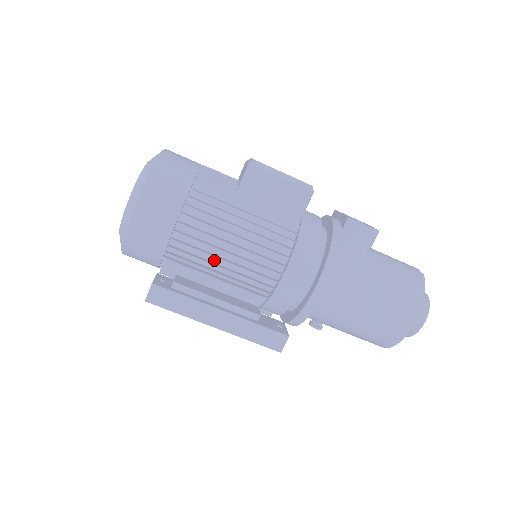
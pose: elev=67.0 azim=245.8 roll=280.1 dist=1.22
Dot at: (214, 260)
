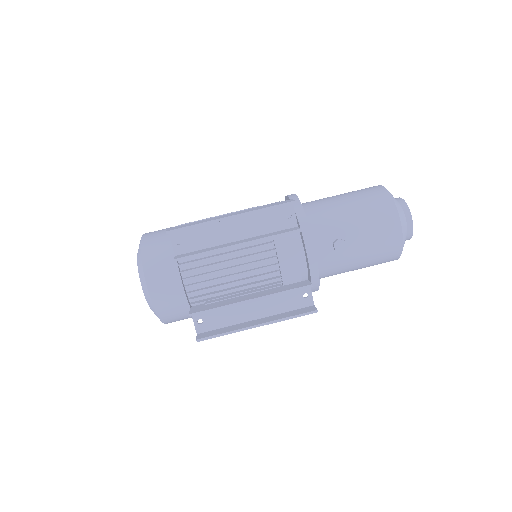
Dot at: occluded
